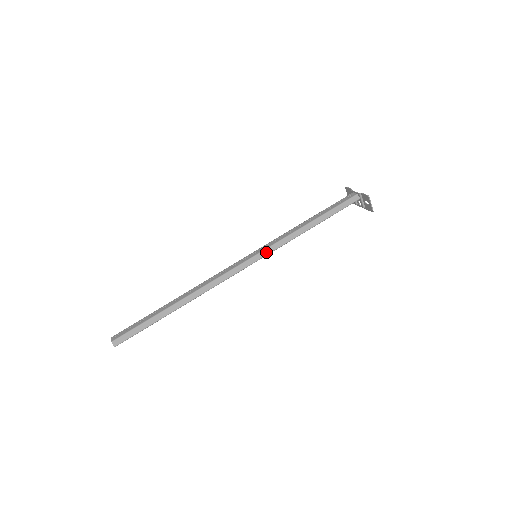
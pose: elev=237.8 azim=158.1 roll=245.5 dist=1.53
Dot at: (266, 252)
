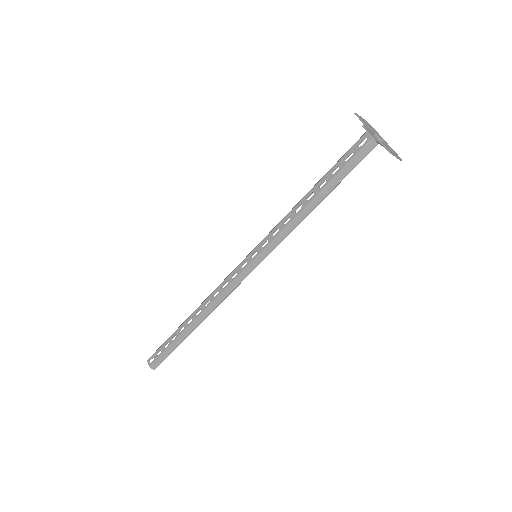
Dot at: (266, 253)
